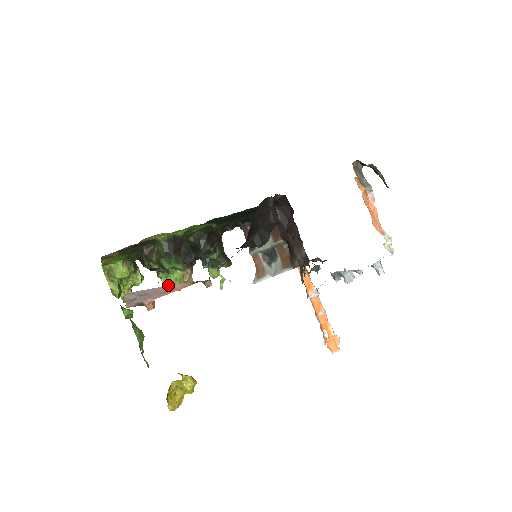
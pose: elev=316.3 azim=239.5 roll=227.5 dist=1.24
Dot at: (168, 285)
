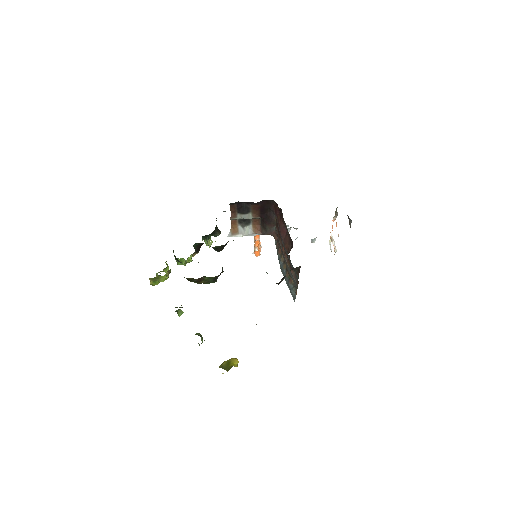
Dot at: (182, 263)
